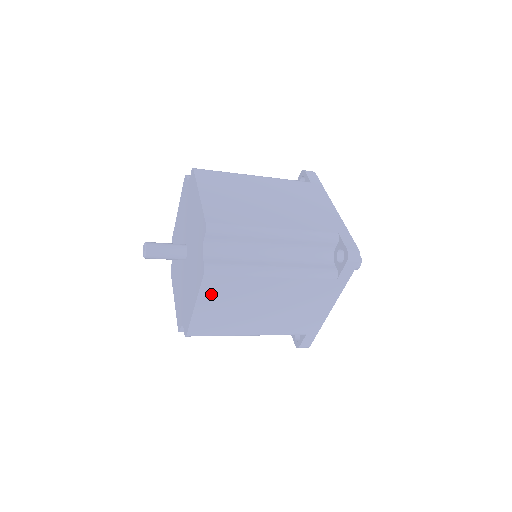
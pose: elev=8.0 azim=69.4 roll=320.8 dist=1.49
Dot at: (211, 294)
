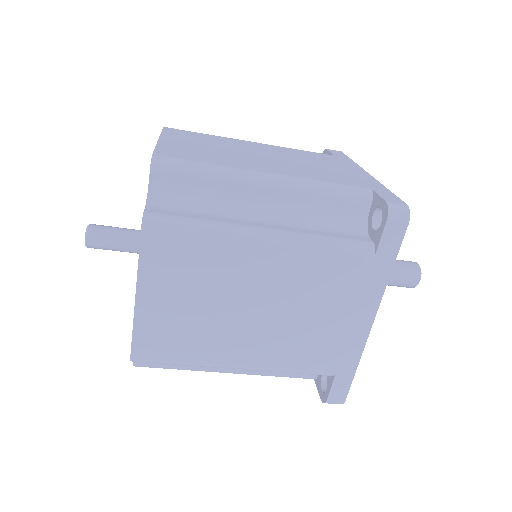
Dot at: (160, 272)
